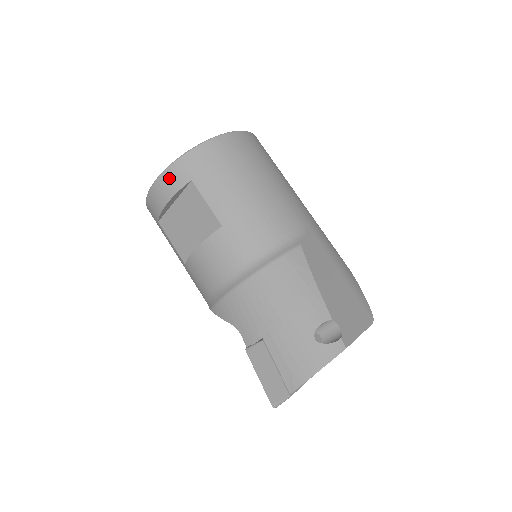
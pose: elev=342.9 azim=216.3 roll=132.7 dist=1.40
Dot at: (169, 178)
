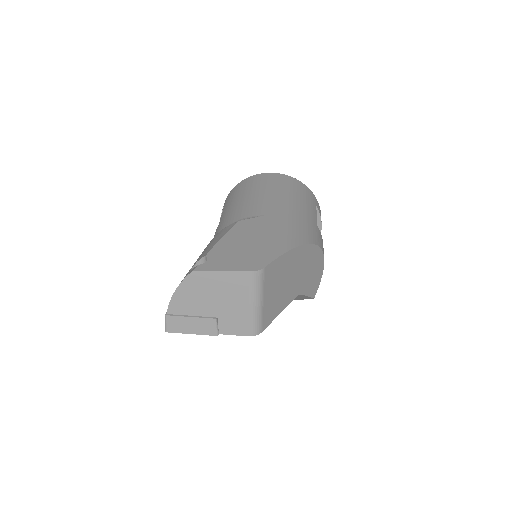
Dot at: occluded
